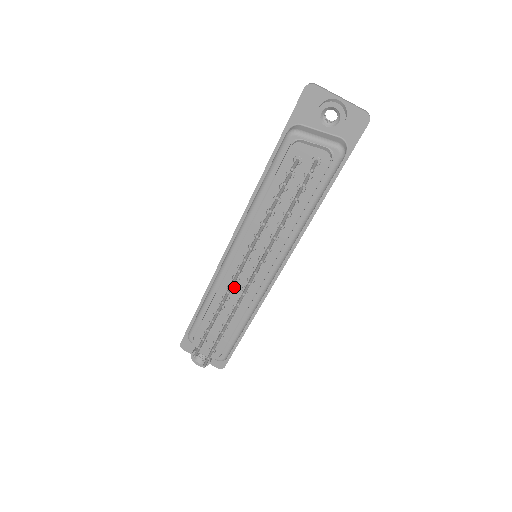
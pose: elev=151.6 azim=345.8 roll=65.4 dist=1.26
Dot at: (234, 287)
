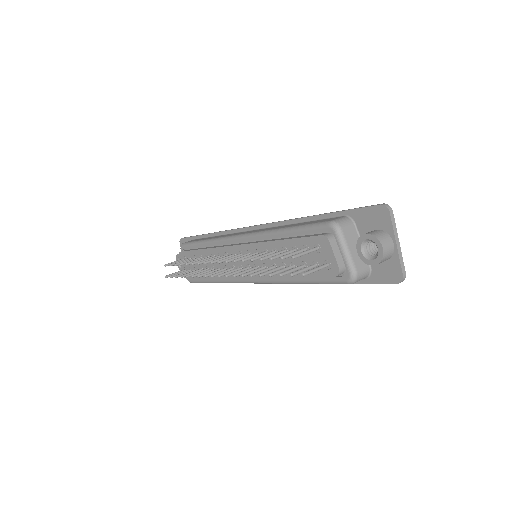
Dot at: occluded
